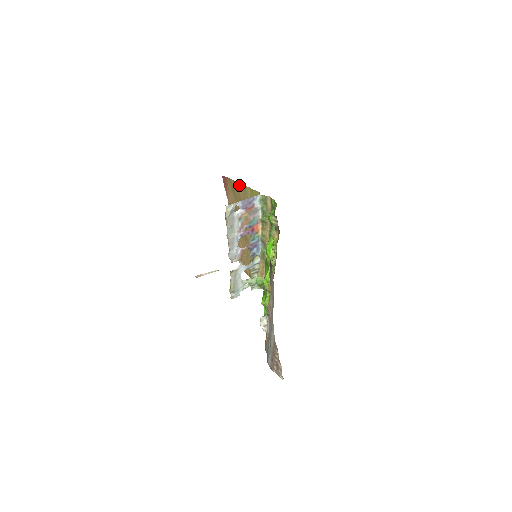
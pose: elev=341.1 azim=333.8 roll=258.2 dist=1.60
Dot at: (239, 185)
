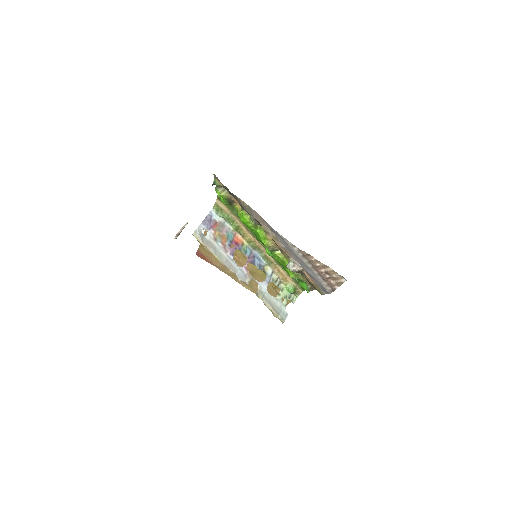
Dot at: occluded
